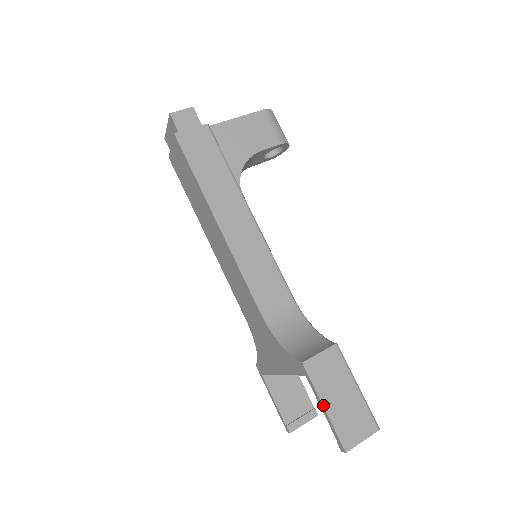
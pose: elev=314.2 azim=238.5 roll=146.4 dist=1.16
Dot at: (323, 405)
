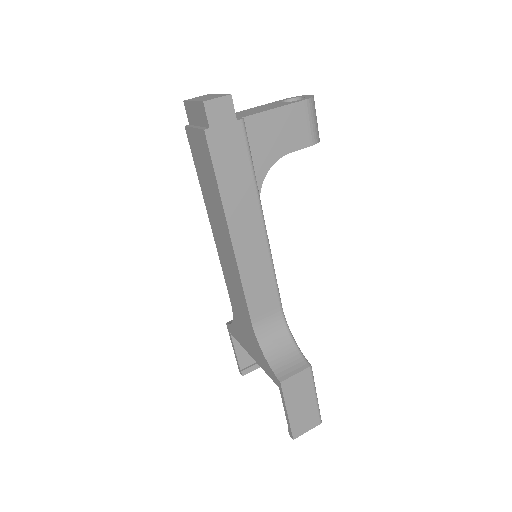
Dot at: (287, 411)
